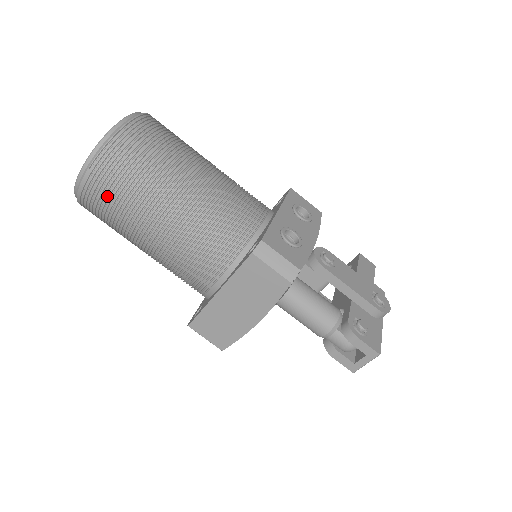
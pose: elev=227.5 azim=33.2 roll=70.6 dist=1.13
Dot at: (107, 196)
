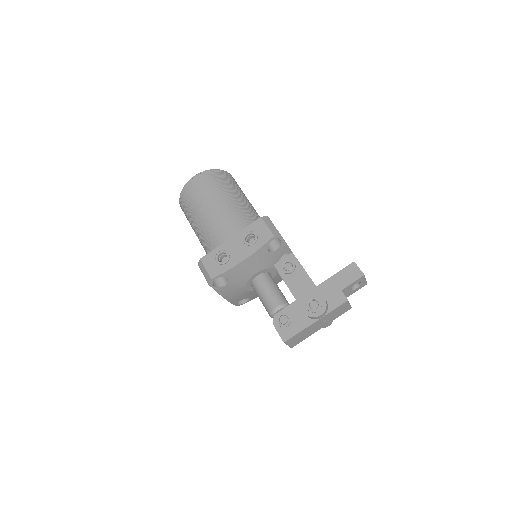
Dot at: occluded
